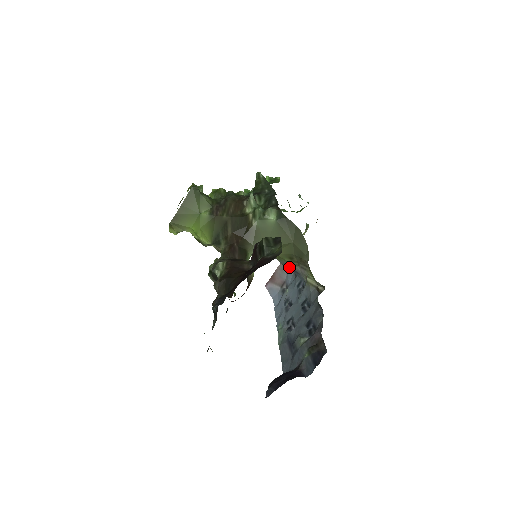
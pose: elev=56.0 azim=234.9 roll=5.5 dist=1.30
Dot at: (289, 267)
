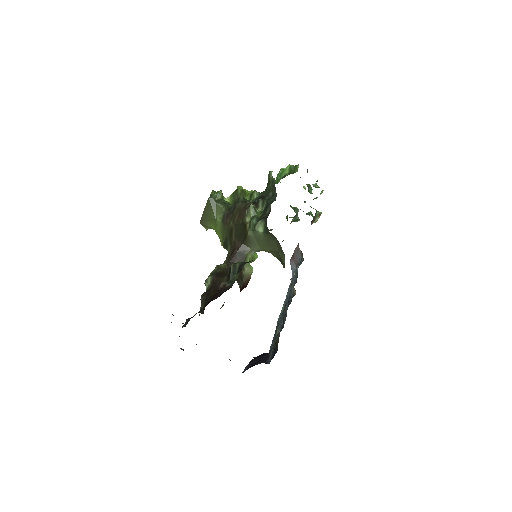
Dot at: occluded
